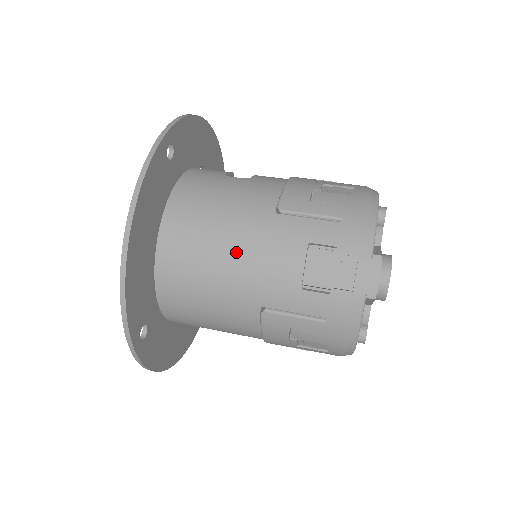
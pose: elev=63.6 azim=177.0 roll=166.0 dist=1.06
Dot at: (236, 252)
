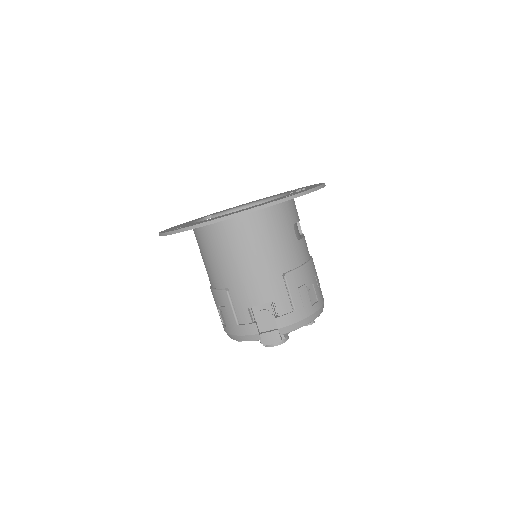
Dot at: (250, 265)
